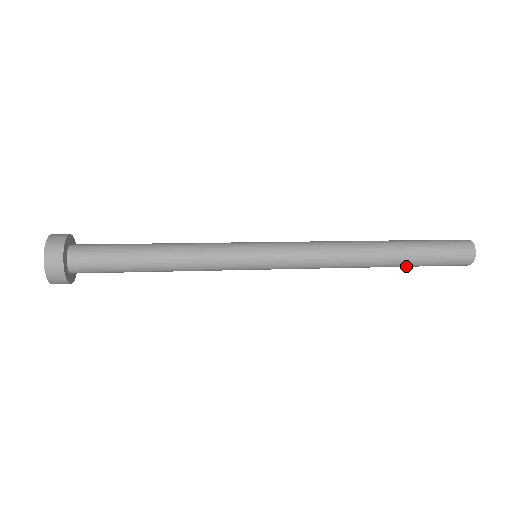
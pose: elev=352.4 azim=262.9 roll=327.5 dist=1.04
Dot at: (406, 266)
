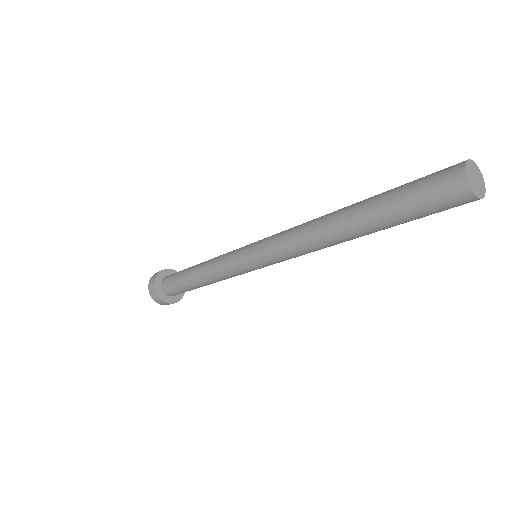
Dot at: (384, 226)
